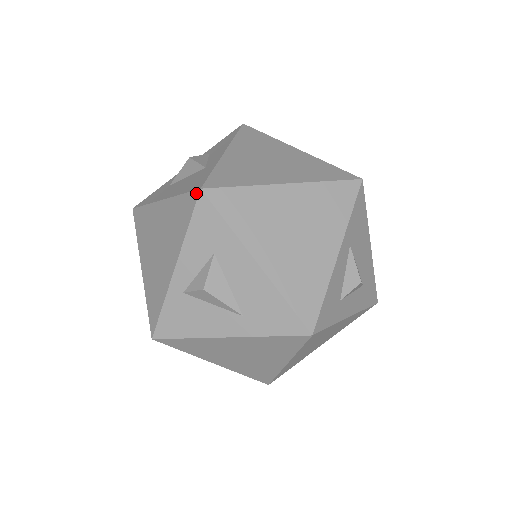
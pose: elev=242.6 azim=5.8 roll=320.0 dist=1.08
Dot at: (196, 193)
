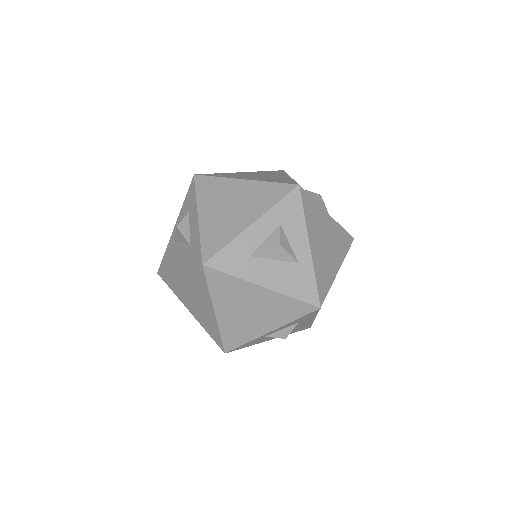
Dot at: (315, 308)
